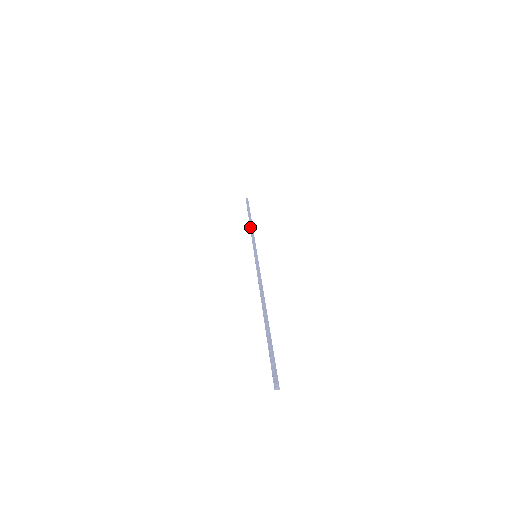
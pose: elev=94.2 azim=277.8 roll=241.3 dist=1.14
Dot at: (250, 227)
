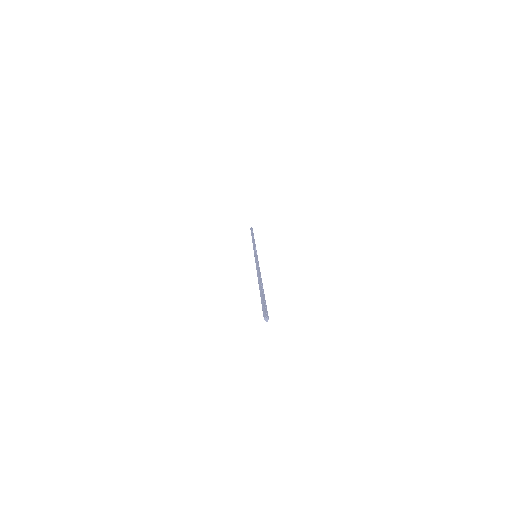
Dot at: (254, 241)
